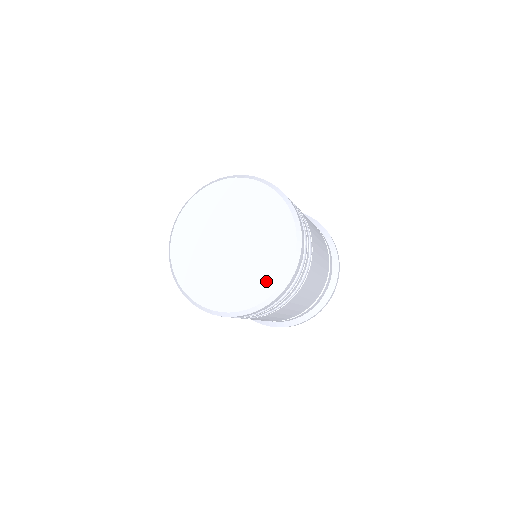
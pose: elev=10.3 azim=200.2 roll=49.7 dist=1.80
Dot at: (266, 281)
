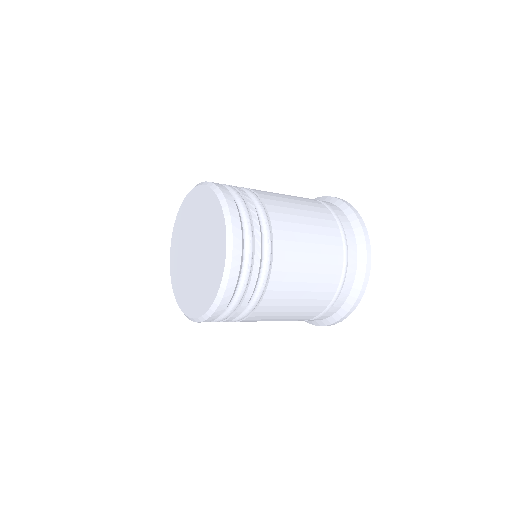
Dot at: (219, 235)
